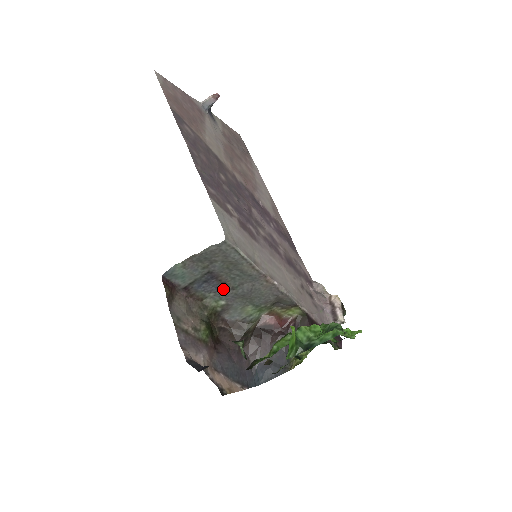
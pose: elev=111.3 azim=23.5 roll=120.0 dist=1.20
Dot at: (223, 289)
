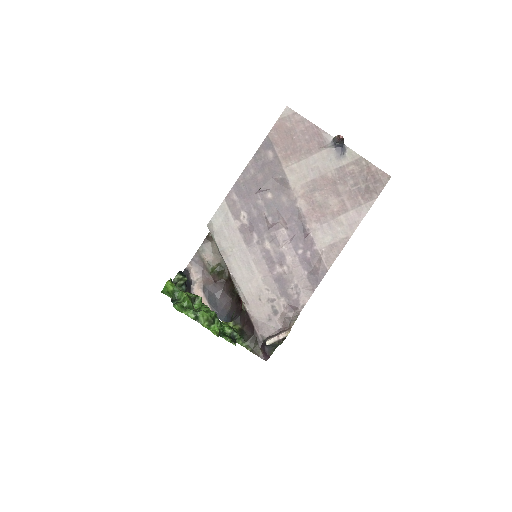
Dot at: occluded
